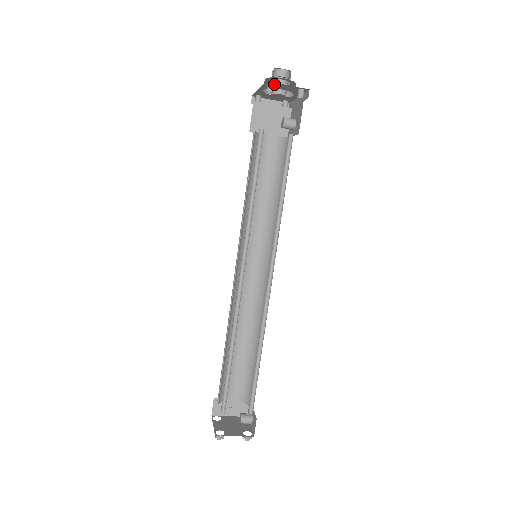
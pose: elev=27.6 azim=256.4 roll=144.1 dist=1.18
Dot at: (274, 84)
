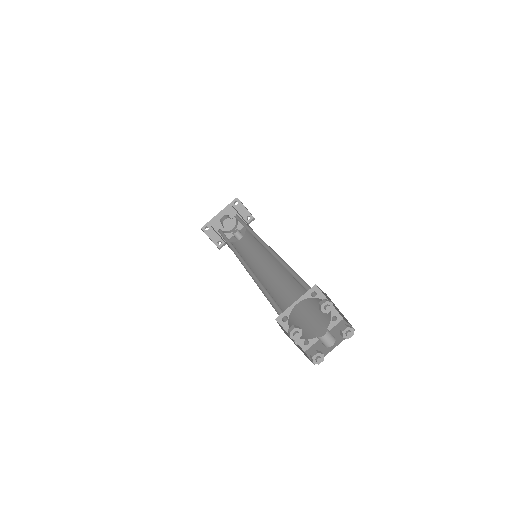
Dot at: (237, 205)
